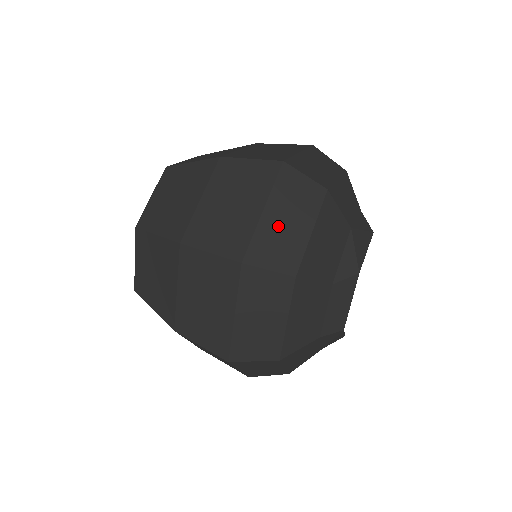
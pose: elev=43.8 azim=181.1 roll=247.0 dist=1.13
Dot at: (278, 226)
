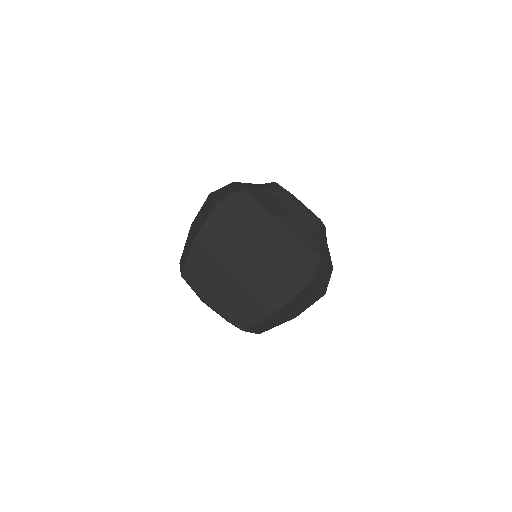
Dot at: (250, 219)
